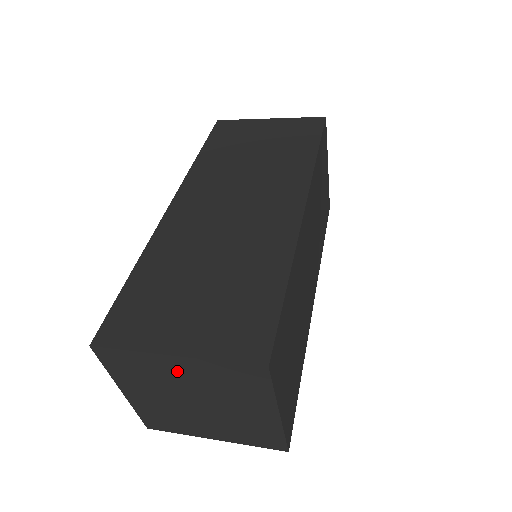
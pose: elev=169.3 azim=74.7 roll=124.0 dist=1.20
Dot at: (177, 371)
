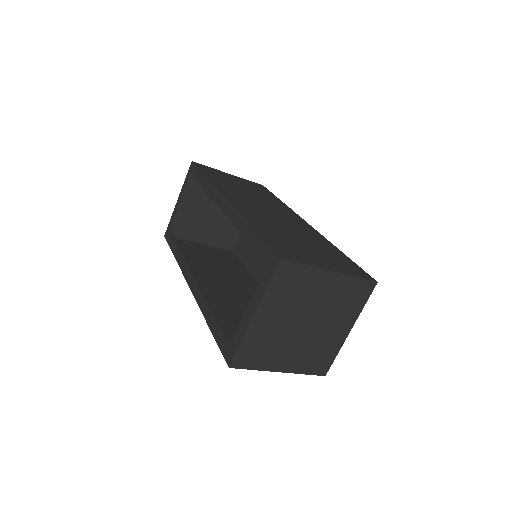
Dot at: (321, 287)
